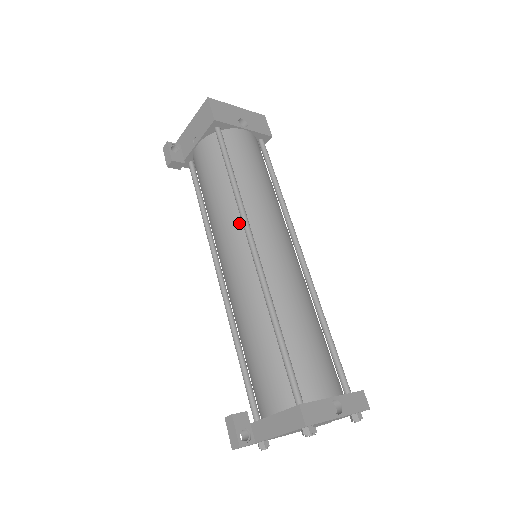
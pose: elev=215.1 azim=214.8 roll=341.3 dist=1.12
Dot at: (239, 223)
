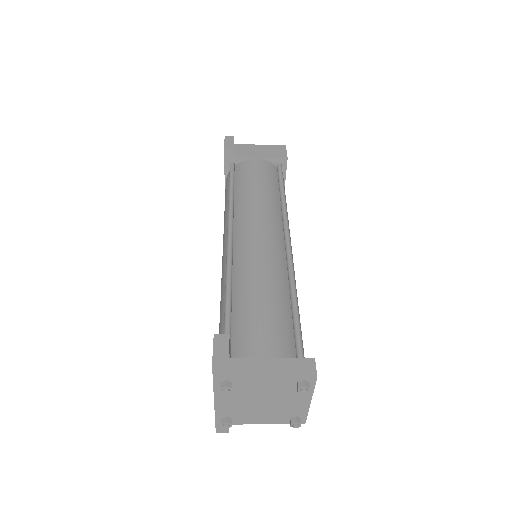
Dot at: (279, 222)
